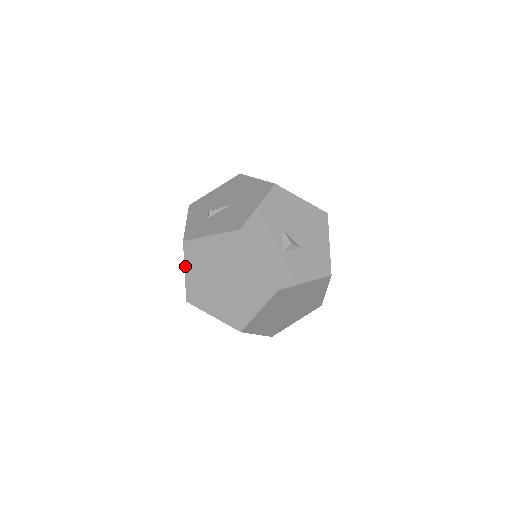
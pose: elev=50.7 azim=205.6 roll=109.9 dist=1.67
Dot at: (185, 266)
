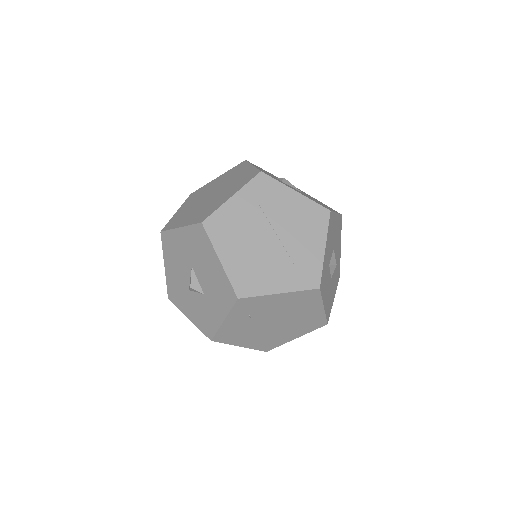
Dot at: (239, 192)
